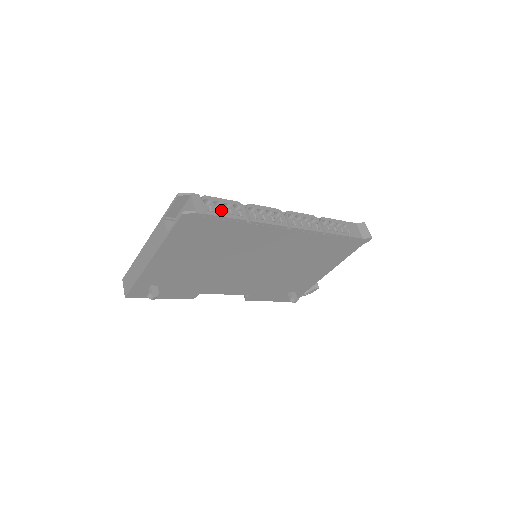
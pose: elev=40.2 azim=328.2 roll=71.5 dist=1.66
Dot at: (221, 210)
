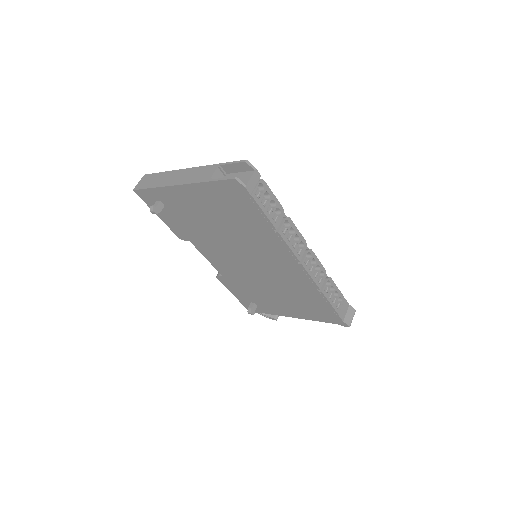
Dot at: (265, 203)
